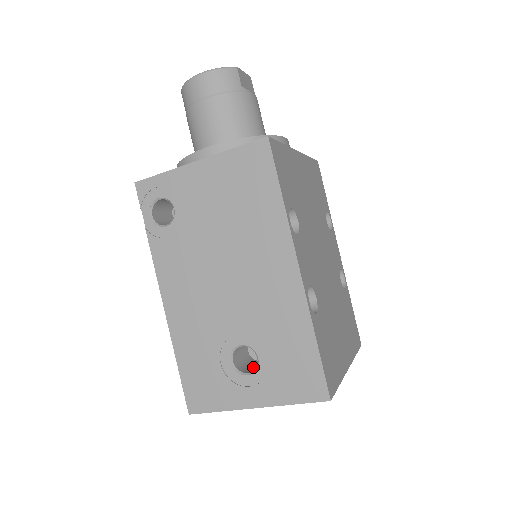
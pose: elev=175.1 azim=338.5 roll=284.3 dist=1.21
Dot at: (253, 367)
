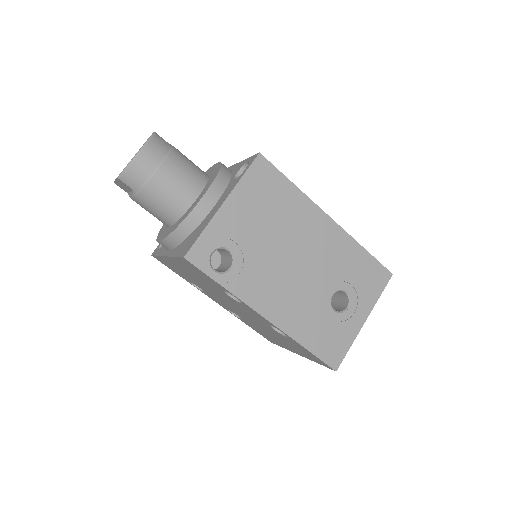
Dot at: (338, 306)
